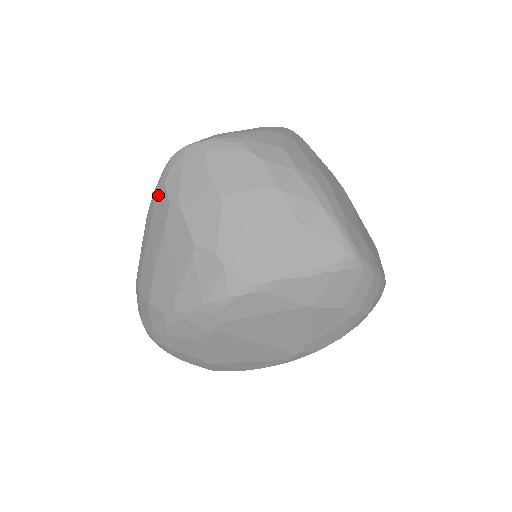
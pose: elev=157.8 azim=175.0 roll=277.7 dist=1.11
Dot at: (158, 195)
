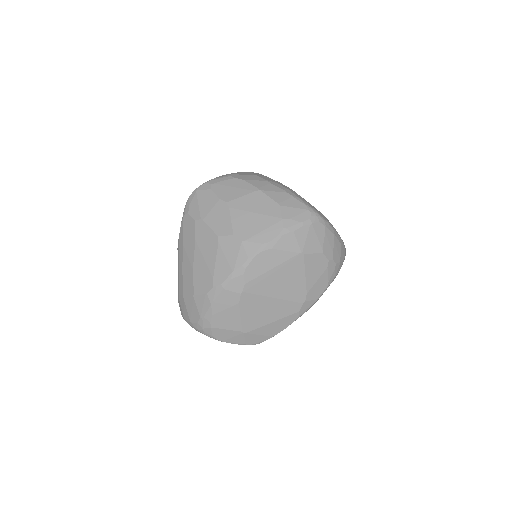
Dot at: (185, 223)
